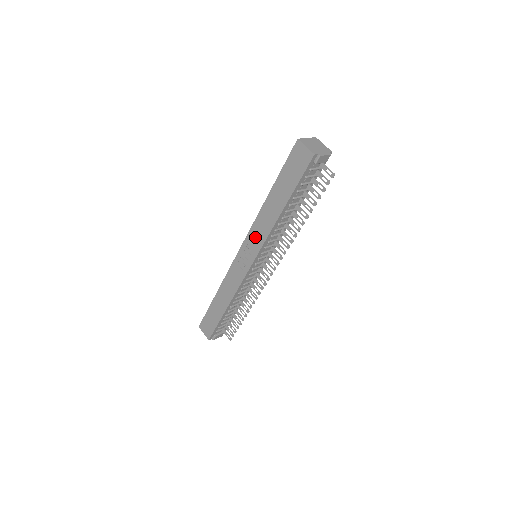
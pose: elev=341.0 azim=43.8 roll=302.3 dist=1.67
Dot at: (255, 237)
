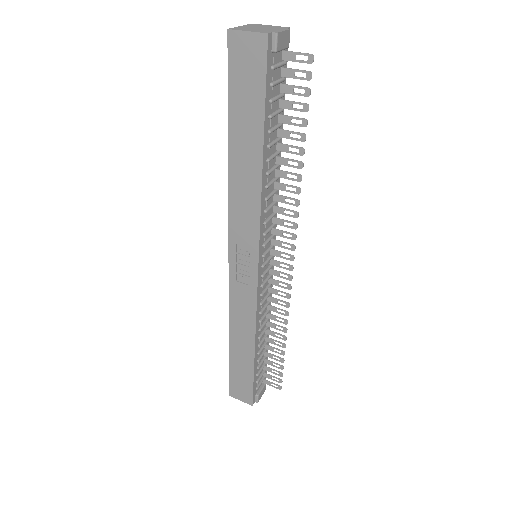
Dot at: (242, 227)
